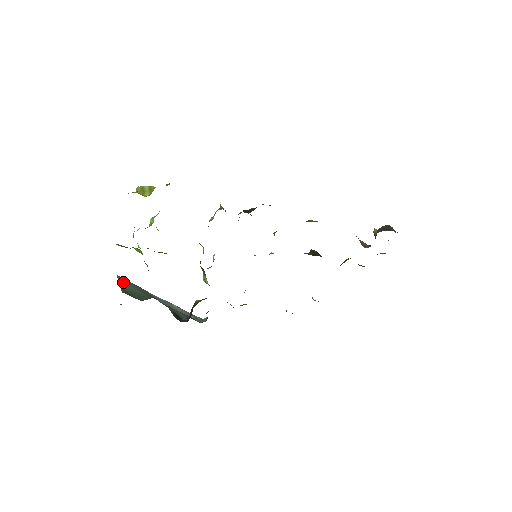
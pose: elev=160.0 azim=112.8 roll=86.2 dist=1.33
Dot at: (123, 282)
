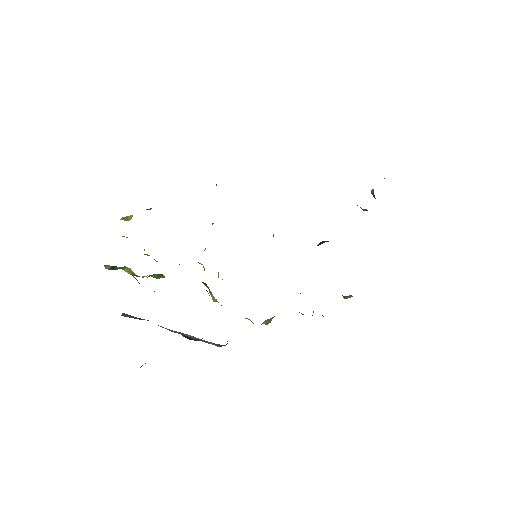
Dot at: (127, 315)
